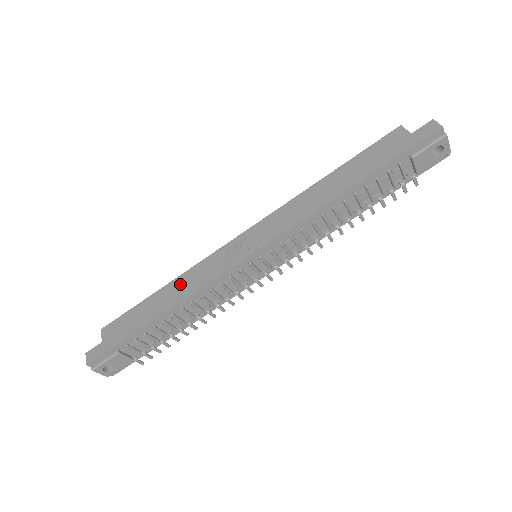
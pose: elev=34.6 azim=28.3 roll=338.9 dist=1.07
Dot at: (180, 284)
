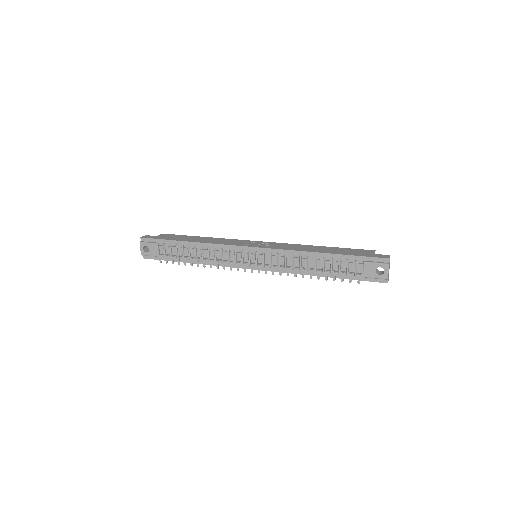
Dot at: (213, 239)
